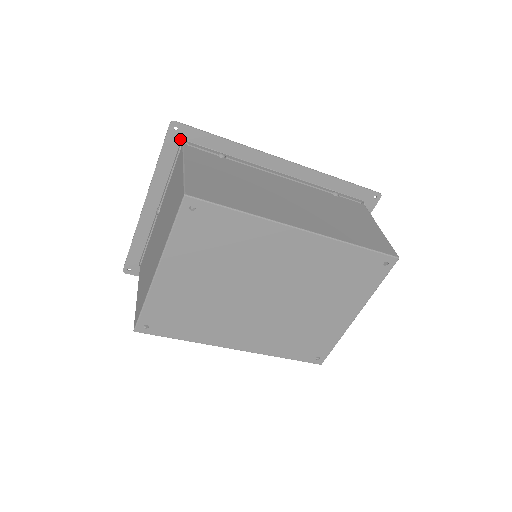
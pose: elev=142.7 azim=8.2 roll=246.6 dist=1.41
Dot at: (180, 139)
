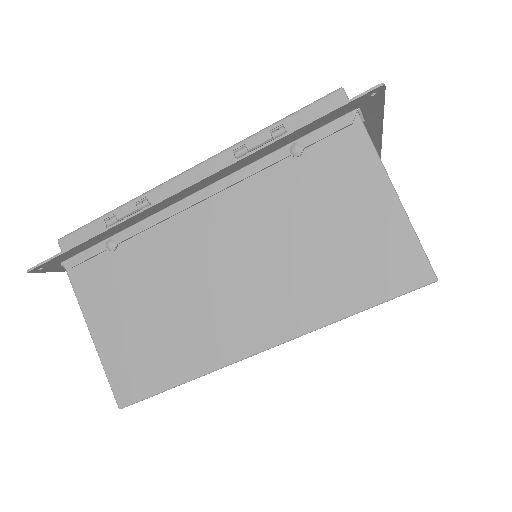
Dot at: (57, 264)
